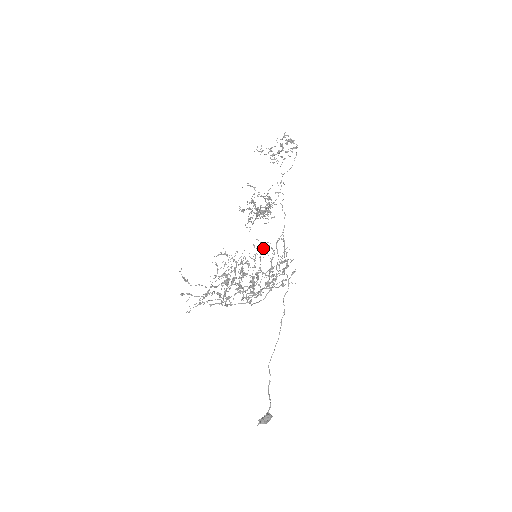
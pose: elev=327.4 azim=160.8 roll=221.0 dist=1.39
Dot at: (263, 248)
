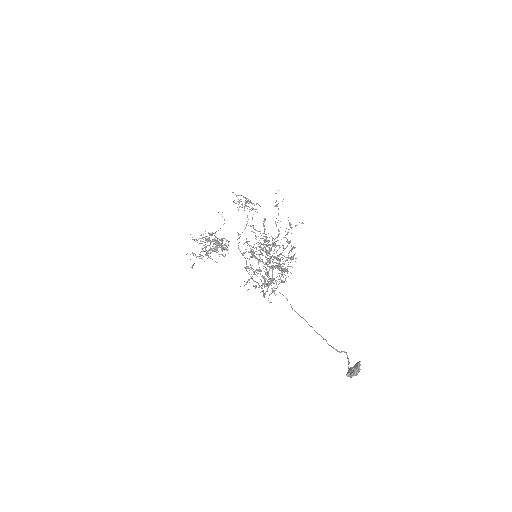
Dot at: occluded
